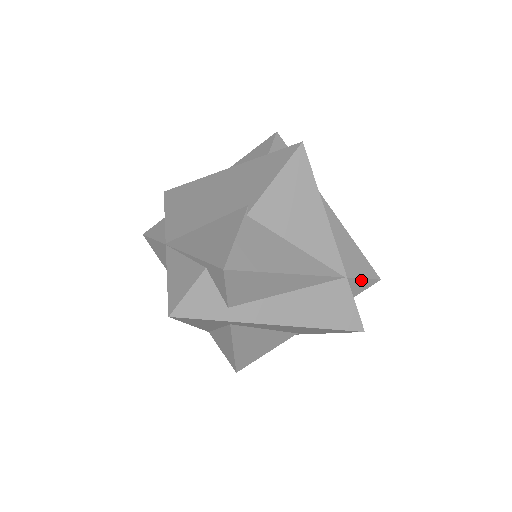
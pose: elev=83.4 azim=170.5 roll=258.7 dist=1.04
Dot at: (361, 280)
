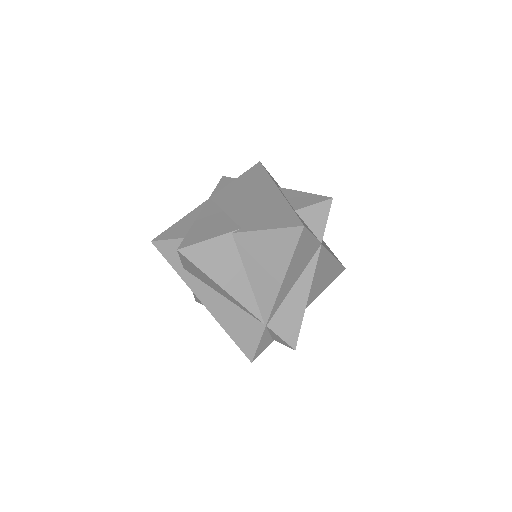
Dot at: (279, 337)
